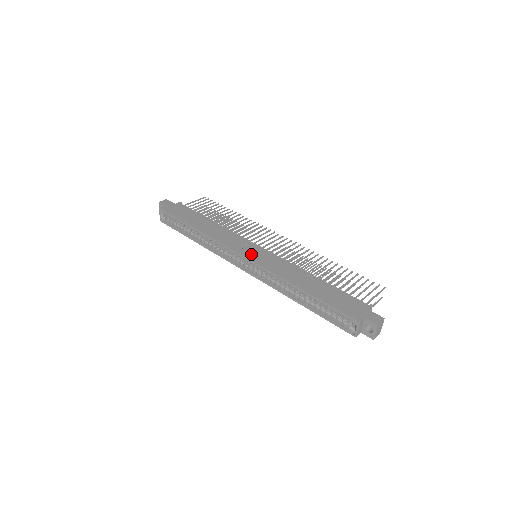
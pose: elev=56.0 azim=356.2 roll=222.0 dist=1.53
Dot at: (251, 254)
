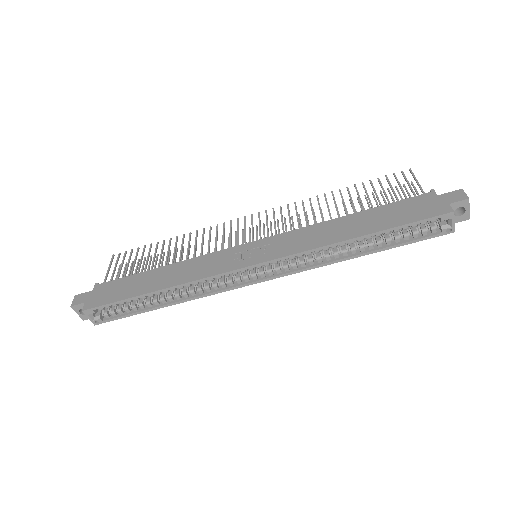
Dot at: (256, 256)
